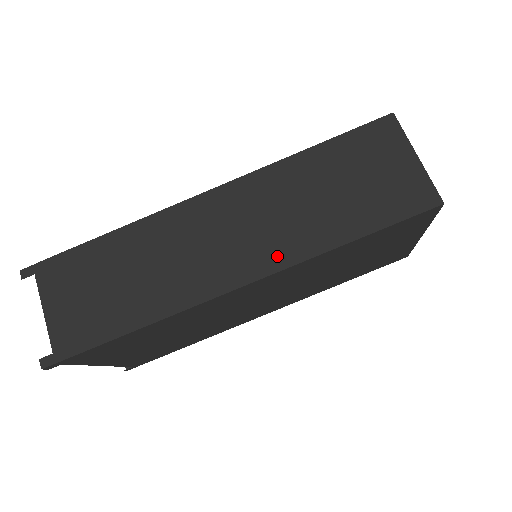
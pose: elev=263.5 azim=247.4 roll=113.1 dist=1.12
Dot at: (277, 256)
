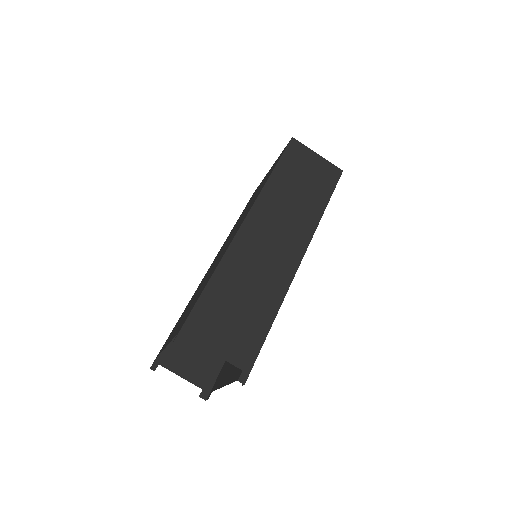
Dot at: (304, 234)
